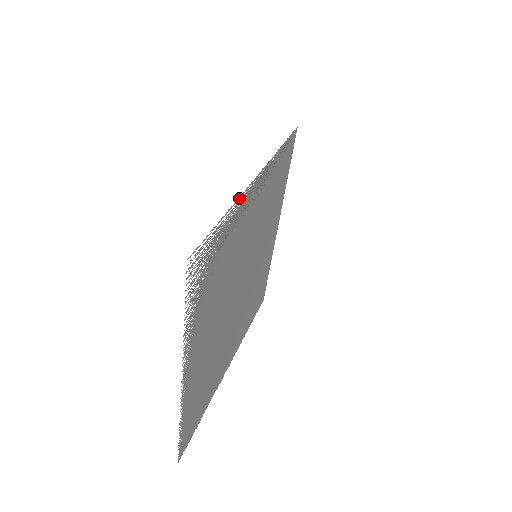
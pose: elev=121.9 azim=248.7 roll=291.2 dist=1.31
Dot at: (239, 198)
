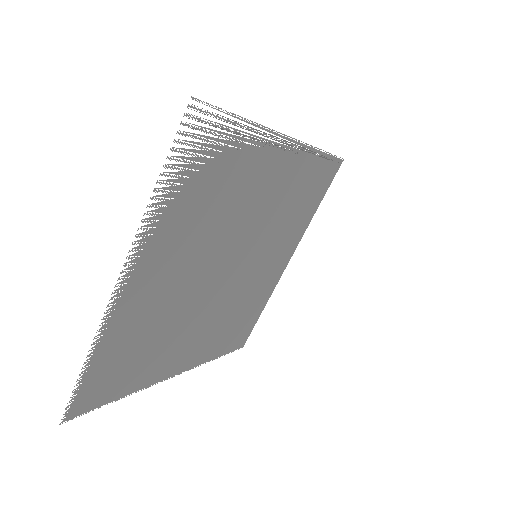
Dot at: (266, 130)
